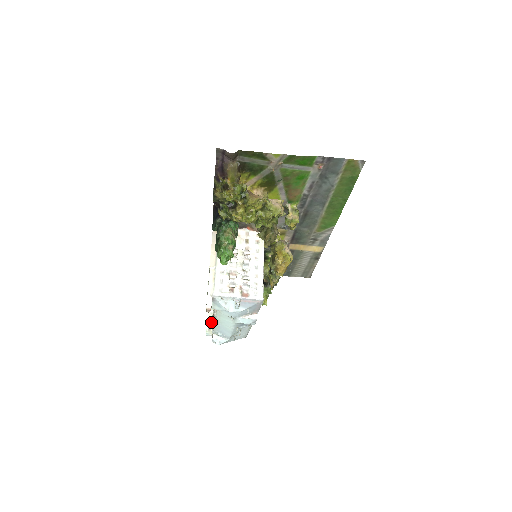
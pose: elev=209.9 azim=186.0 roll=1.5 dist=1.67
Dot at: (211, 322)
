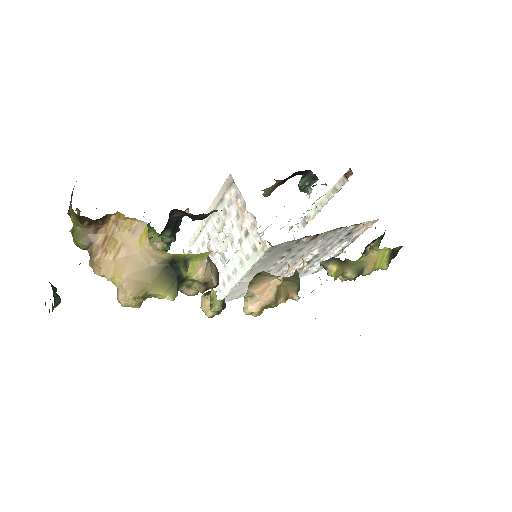
Dot at: occluded
